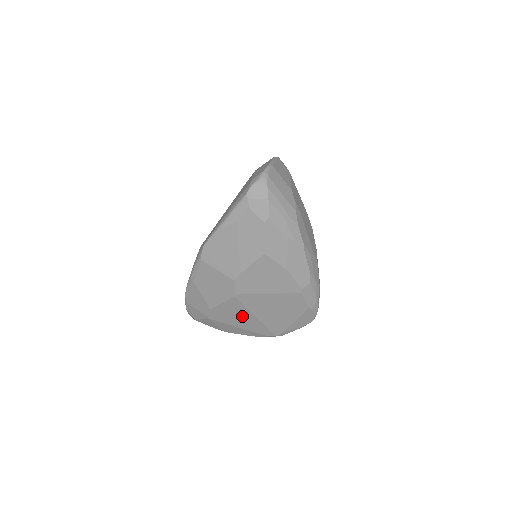
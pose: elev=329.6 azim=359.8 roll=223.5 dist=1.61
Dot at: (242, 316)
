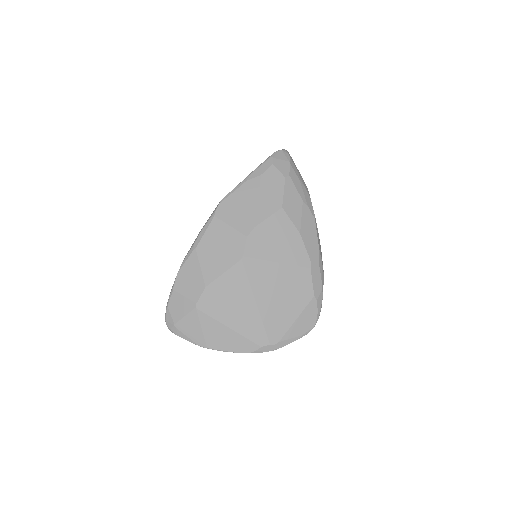
Dot at: (240, 301)
